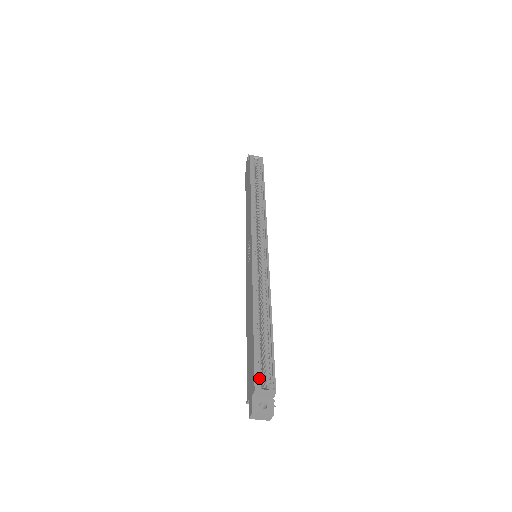
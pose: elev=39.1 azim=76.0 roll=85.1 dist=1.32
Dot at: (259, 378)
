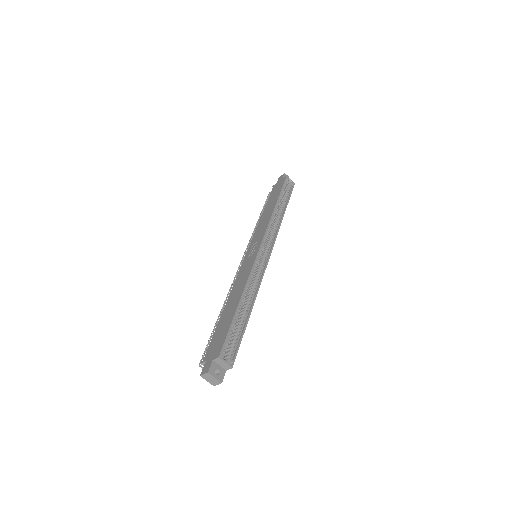
Dot at: (224, 350)
